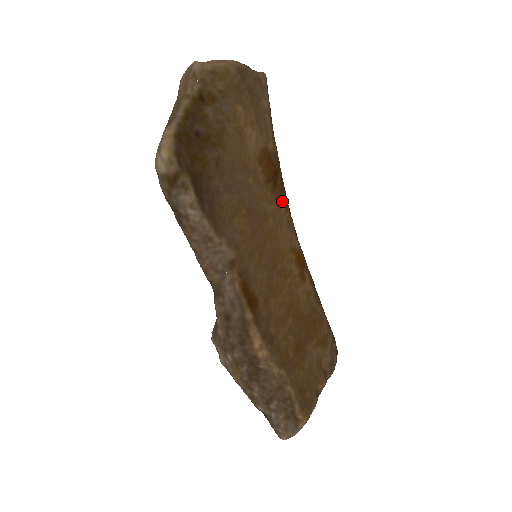
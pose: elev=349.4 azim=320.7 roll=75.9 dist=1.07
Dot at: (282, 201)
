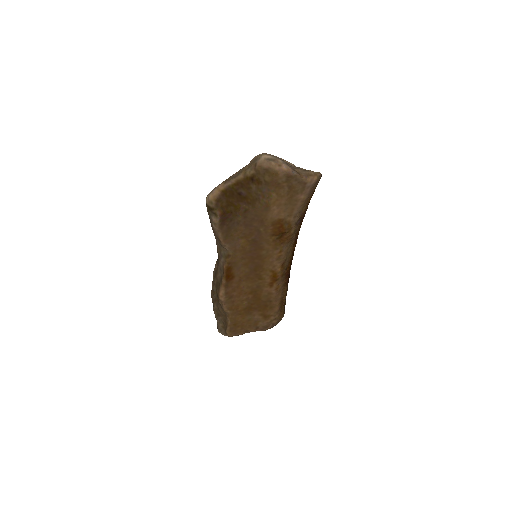
Dot at: (280, 247)
